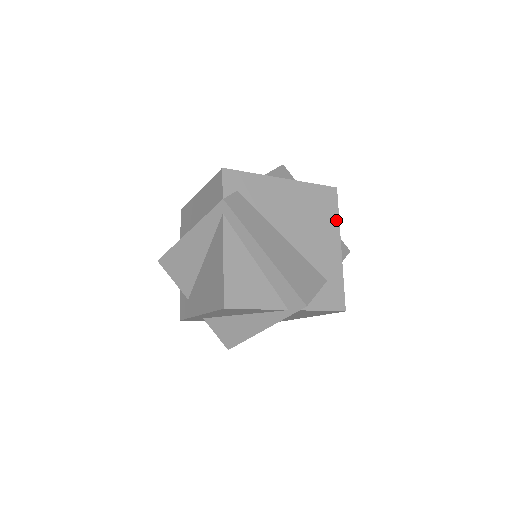
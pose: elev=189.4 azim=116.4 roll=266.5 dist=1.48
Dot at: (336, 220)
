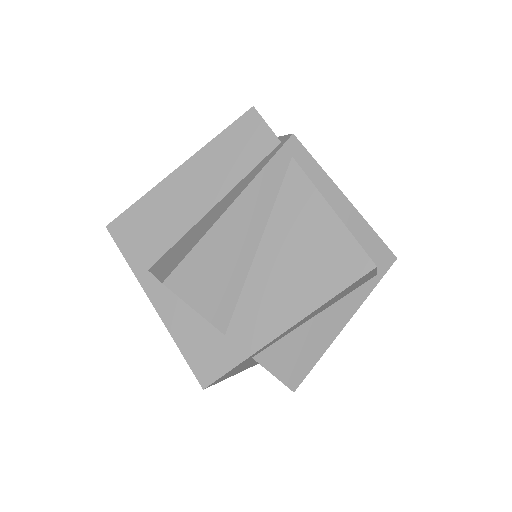
Dot at: occluded
